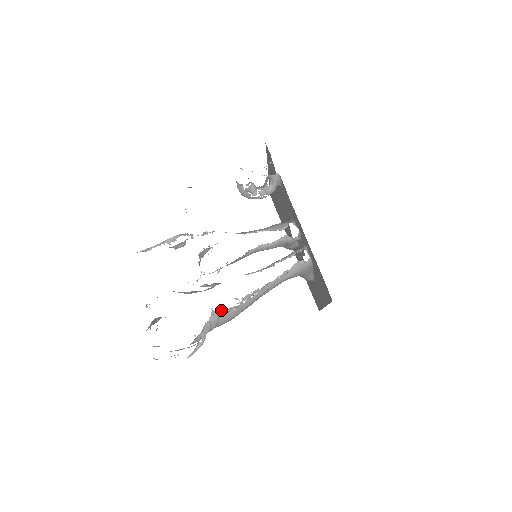
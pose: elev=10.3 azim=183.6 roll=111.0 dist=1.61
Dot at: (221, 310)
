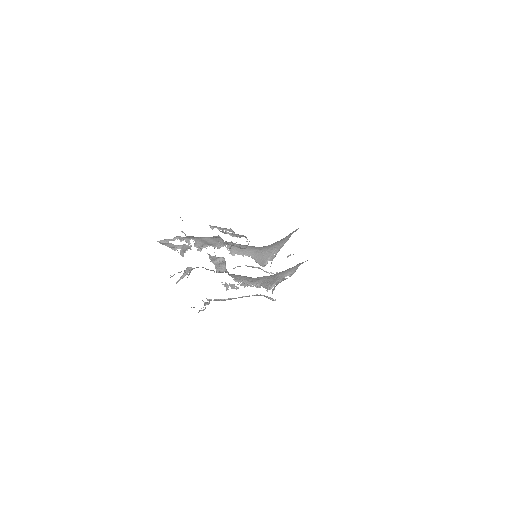
Dot at: (214, 299)
